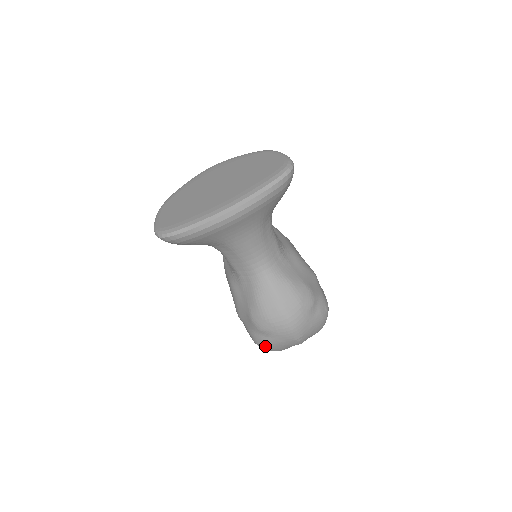
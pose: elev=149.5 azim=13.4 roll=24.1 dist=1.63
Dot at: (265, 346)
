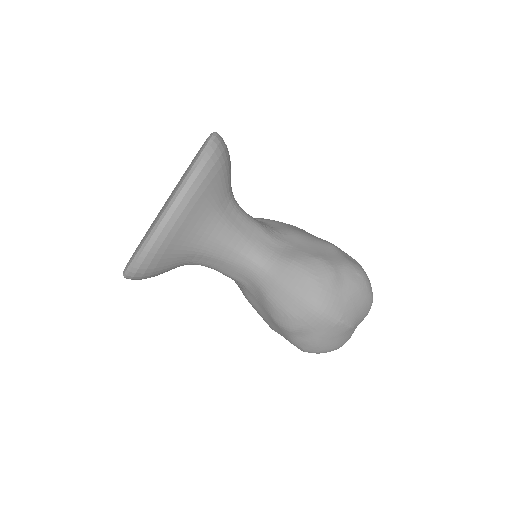
Dot at: (312, 349)
